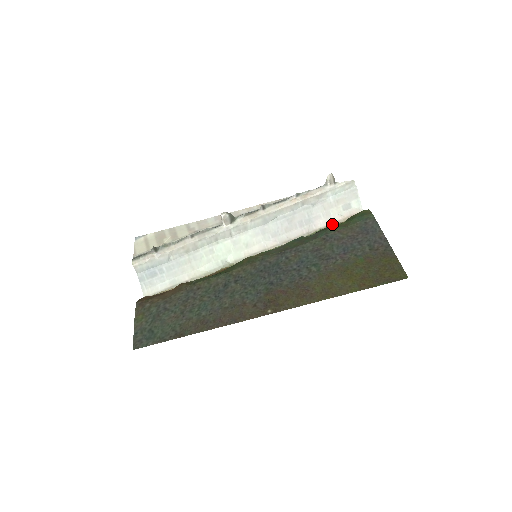
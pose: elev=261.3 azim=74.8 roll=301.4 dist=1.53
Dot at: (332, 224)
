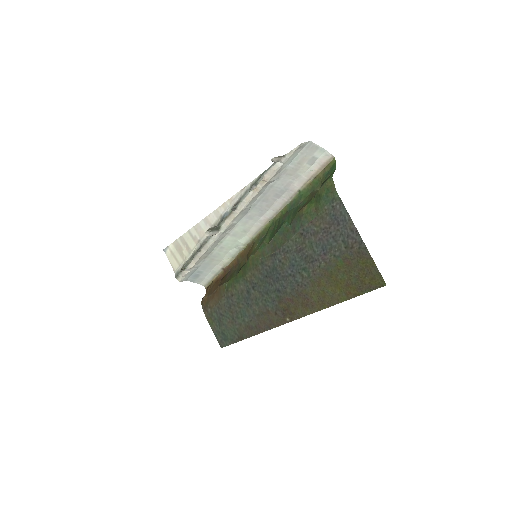
Dot at: (307, 182)
